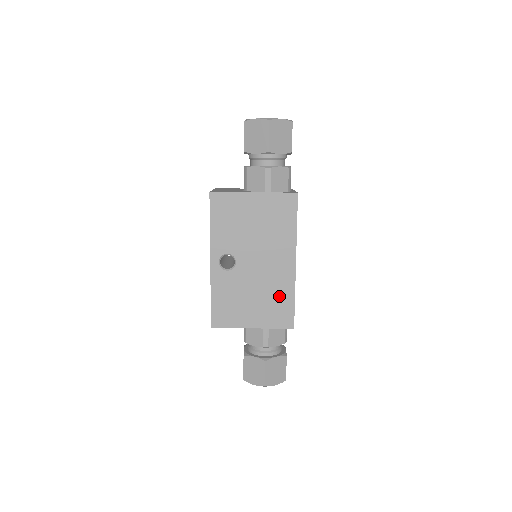
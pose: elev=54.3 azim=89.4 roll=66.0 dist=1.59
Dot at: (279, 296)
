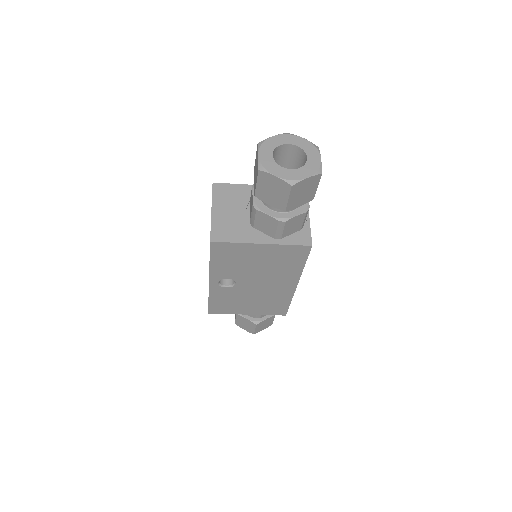
Dot at: (276, 301)
